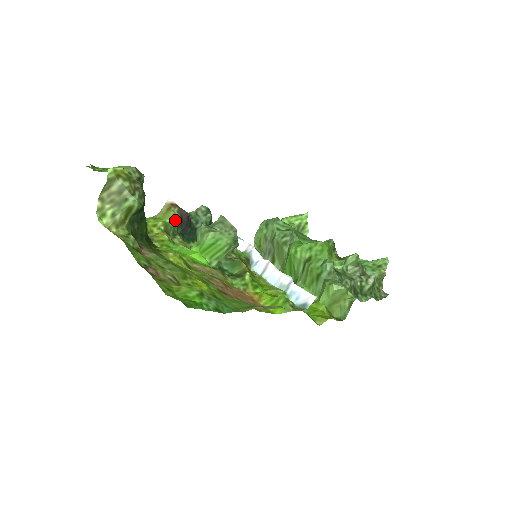
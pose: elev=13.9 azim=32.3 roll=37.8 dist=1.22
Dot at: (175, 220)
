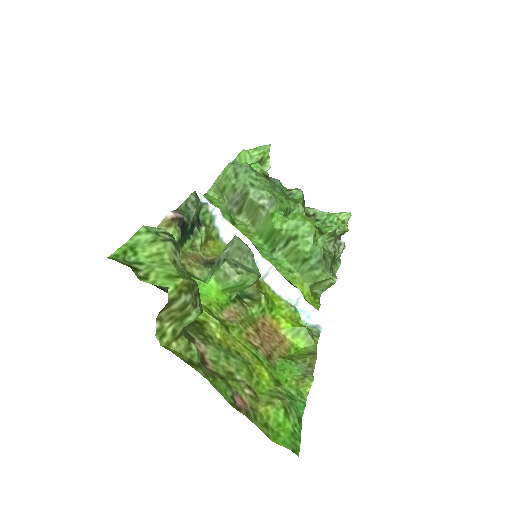
Dot at: (178, 239)
